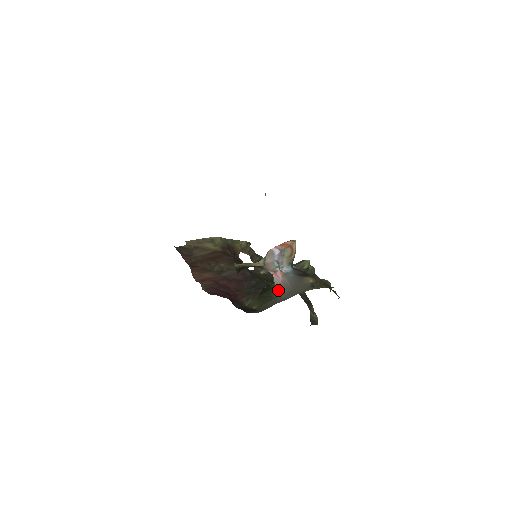
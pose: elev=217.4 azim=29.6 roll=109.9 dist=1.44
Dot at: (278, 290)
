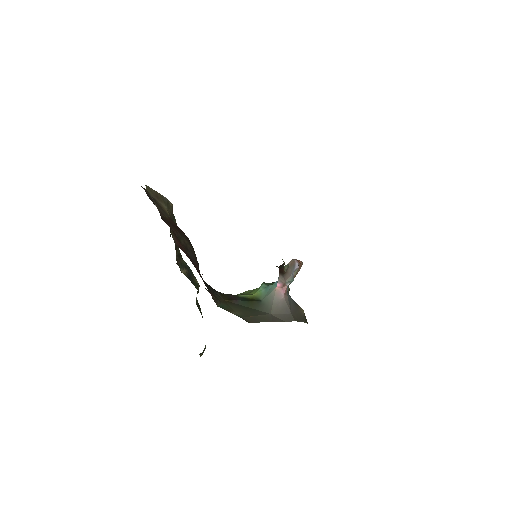
Dot at: (275, 307)
